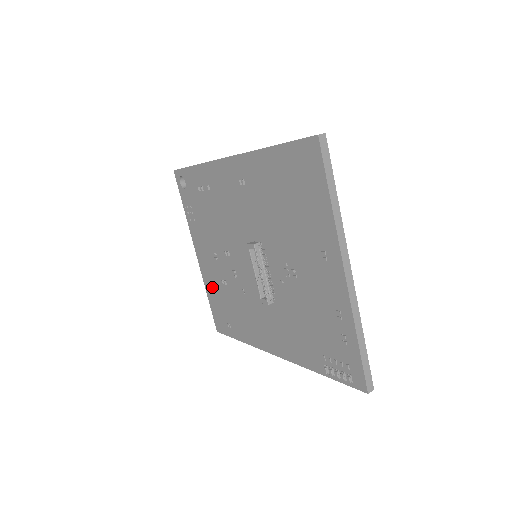
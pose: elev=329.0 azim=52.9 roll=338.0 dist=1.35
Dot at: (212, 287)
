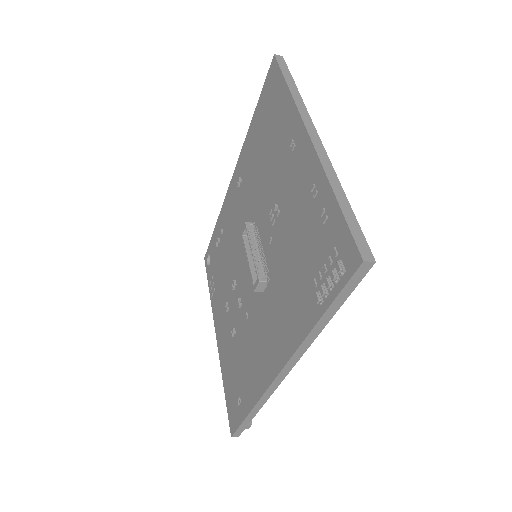
Dot at: (226, 362)
